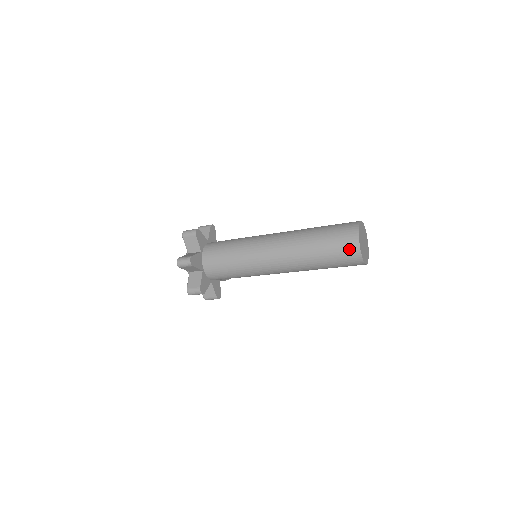
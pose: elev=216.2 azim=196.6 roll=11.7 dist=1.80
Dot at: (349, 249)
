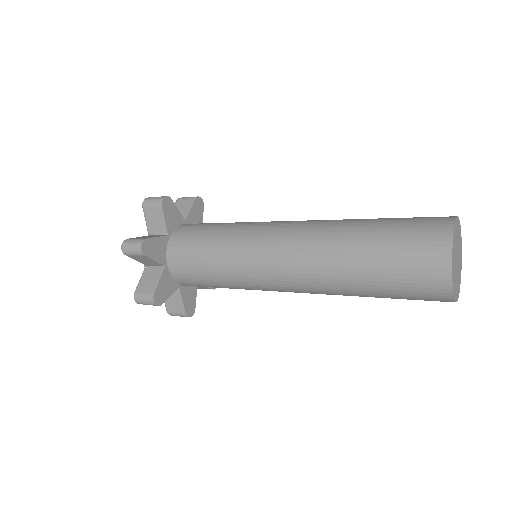
Dot at: (430, 229)
